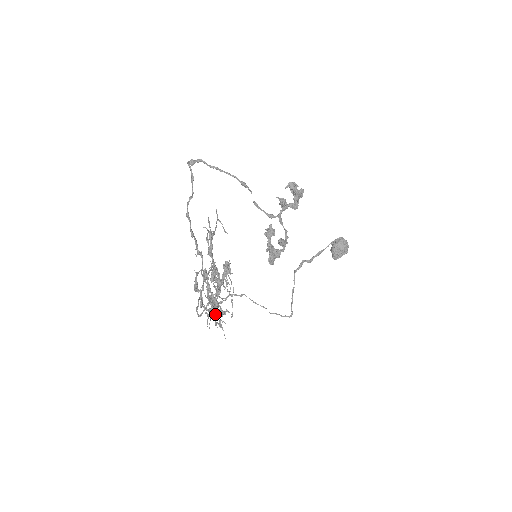
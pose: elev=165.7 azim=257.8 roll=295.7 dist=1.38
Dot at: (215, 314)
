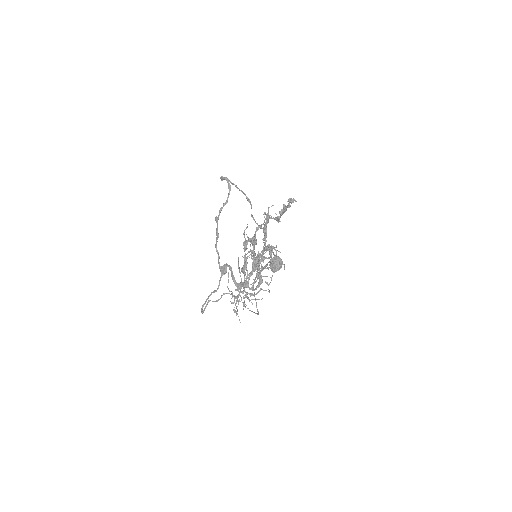
Dot at: (232, 302)
